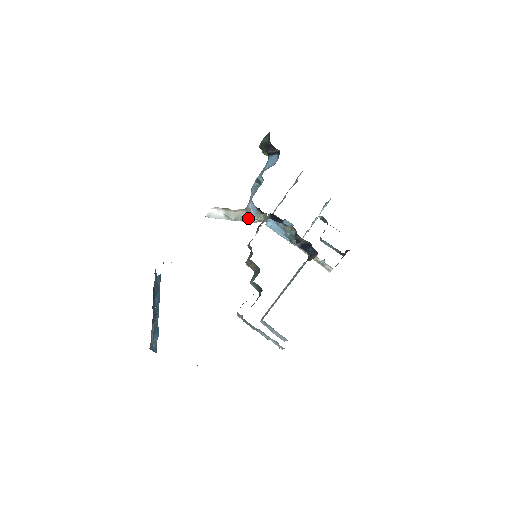
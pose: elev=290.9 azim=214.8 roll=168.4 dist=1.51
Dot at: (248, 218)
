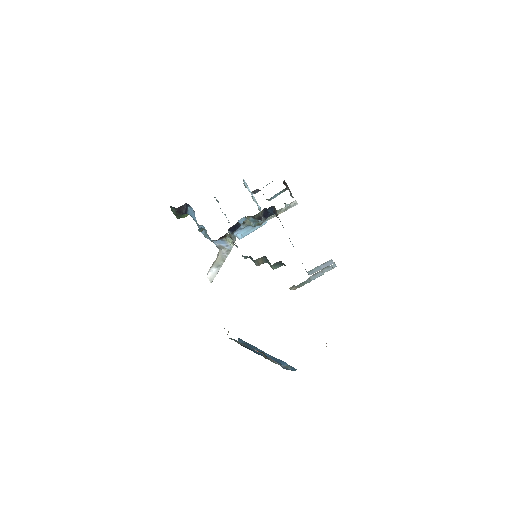
Dot at: (227, 250)
